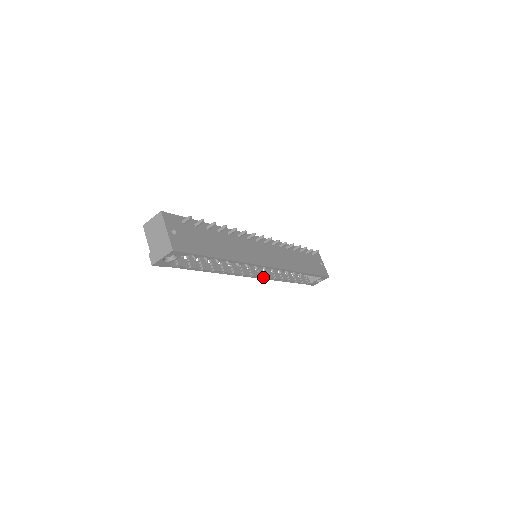
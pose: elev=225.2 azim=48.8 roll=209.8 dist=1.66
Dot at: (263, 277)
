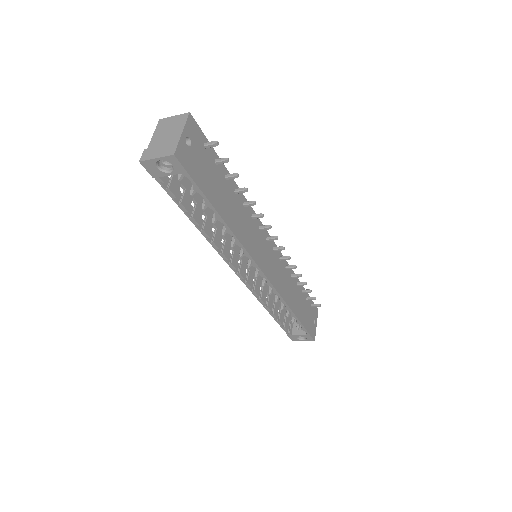
Dot at: (249, 285)
